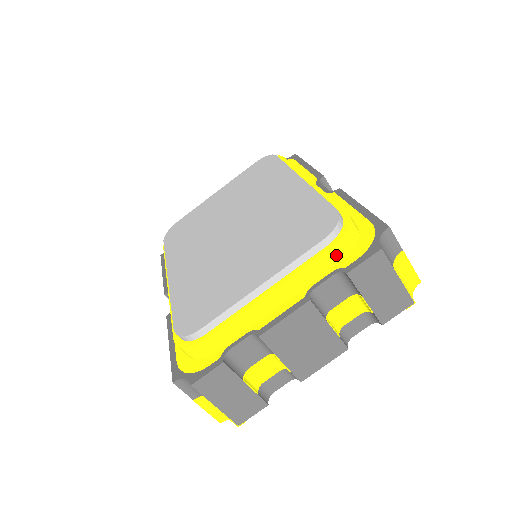
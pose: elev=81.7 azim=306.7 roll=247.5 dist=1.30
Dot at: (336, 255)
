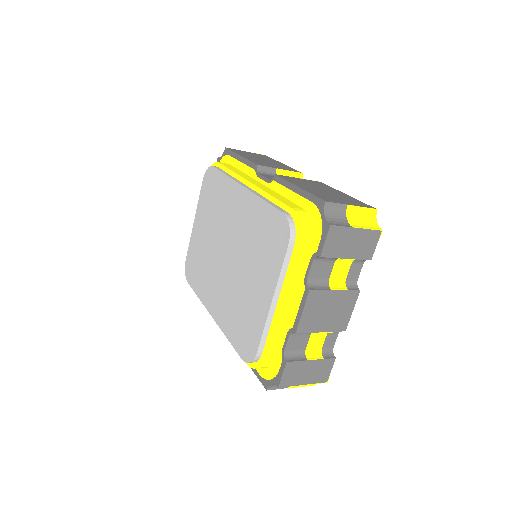
Dot at: (304, 248)
